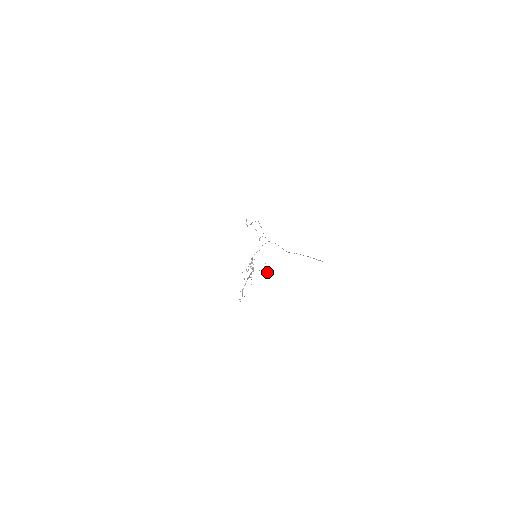
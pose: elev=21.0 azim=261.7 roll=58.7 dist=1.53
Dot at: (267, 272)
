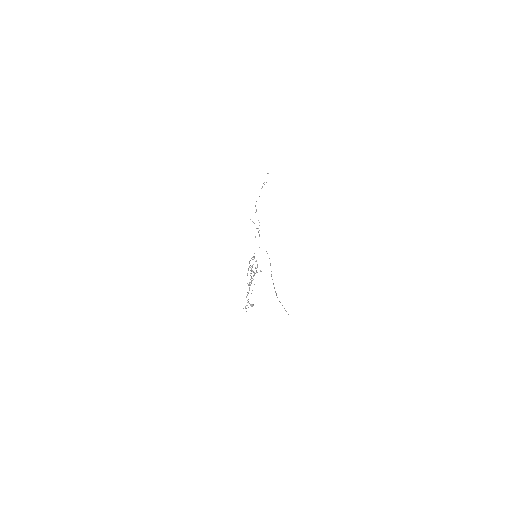
Dot at: occluded
